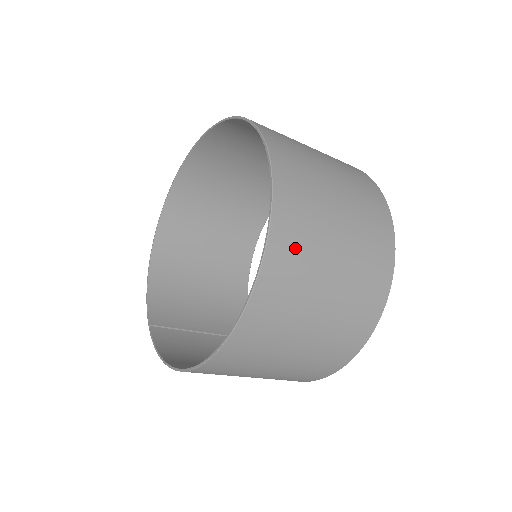
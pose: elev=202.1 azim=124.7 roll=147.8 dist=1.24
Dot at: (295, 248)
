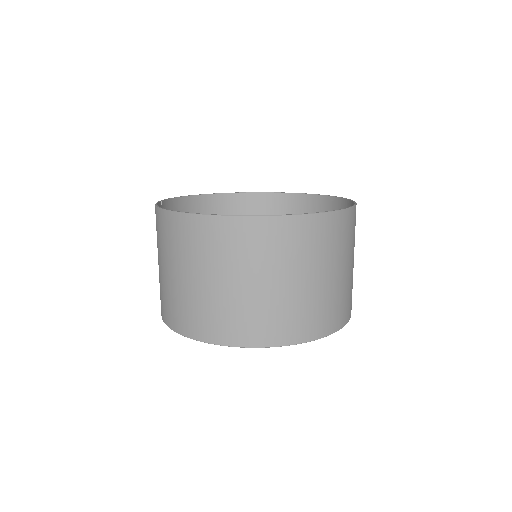
Dot at: (320, 238)
